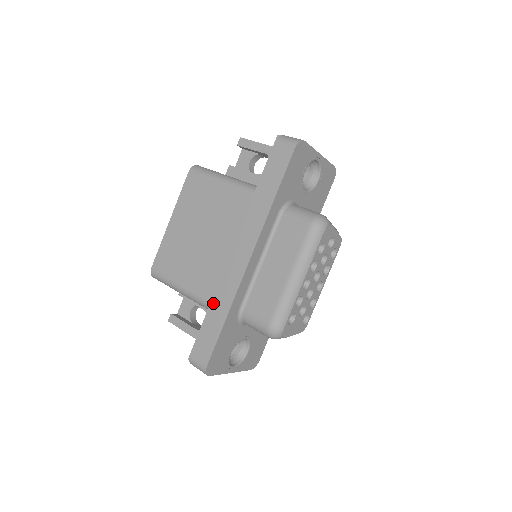
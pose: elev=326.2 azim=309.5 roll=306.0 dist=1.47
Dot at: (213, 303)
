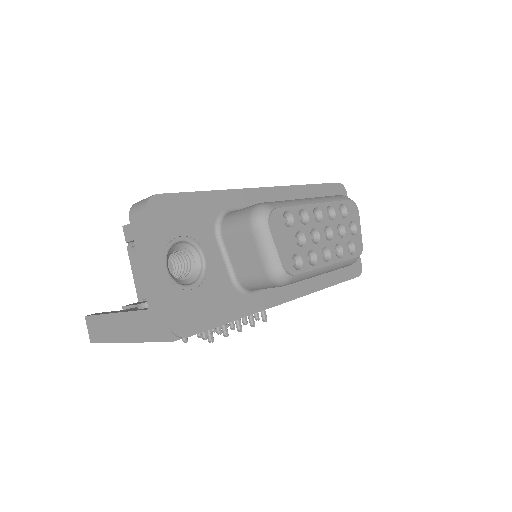
Dot at: occluded
